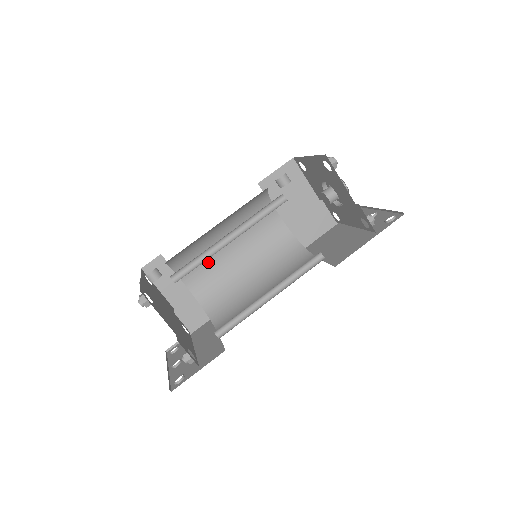
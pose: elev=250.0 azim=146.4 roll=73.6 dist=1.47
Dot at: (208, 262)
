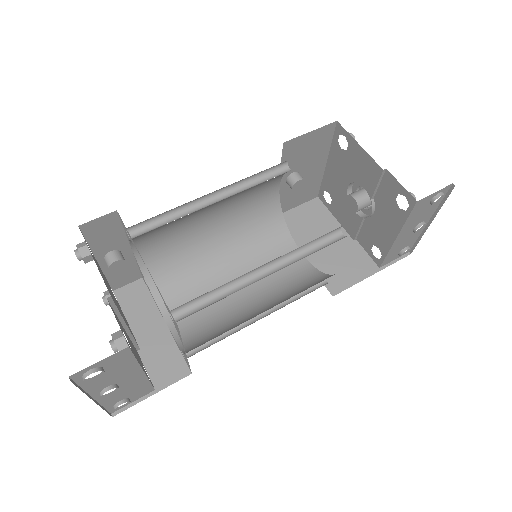
Dot at: (200, 292)
